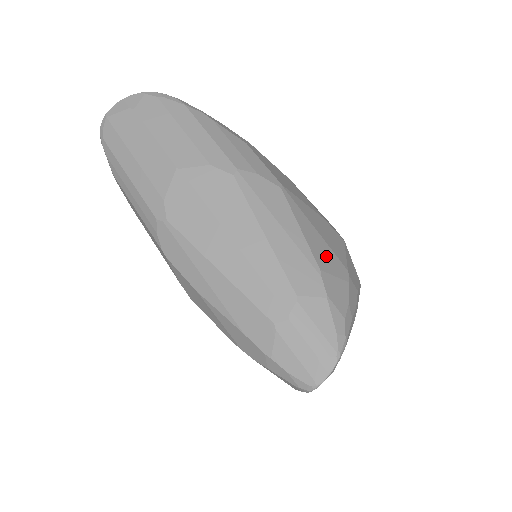
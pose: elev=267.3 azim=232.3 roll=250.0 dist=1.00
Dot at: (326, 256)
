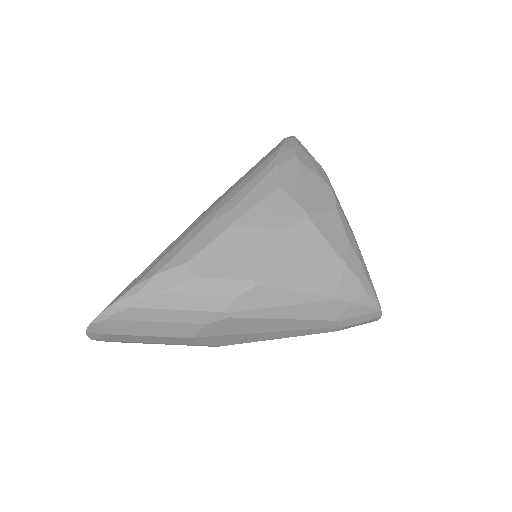
Dot at: (323, 277)
